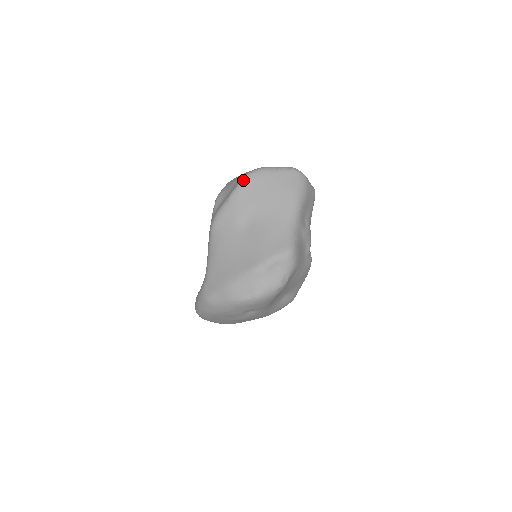
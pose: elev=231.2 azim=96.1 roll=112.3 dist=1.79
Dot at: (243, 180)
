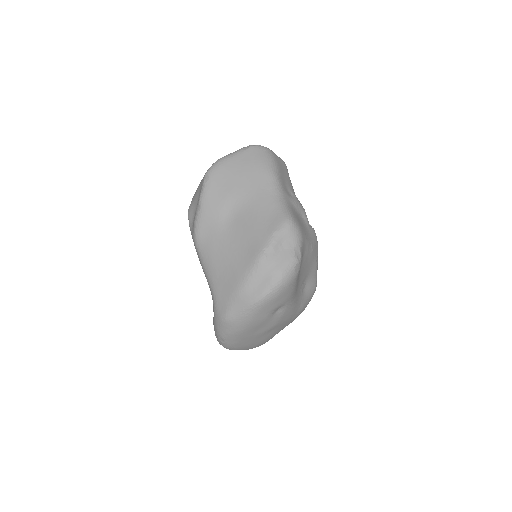
Dot at: (206, 178)
